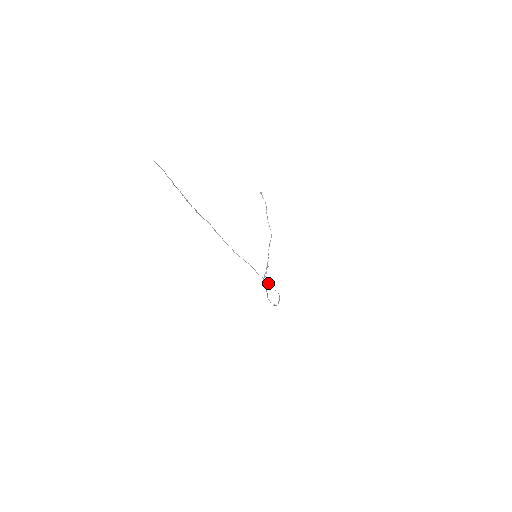
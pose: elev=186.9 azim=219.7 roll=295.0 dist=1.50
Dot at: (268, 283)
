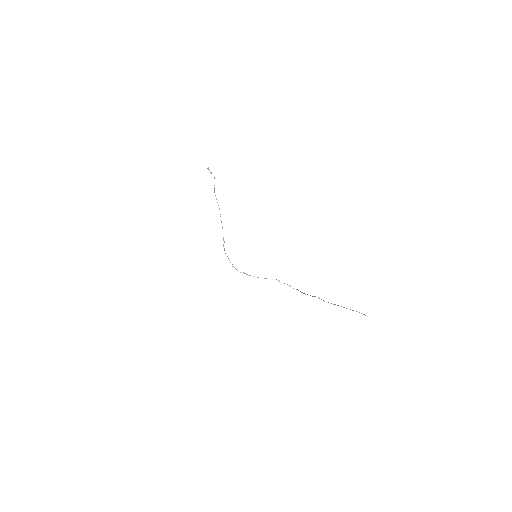
Dot at: occluded
